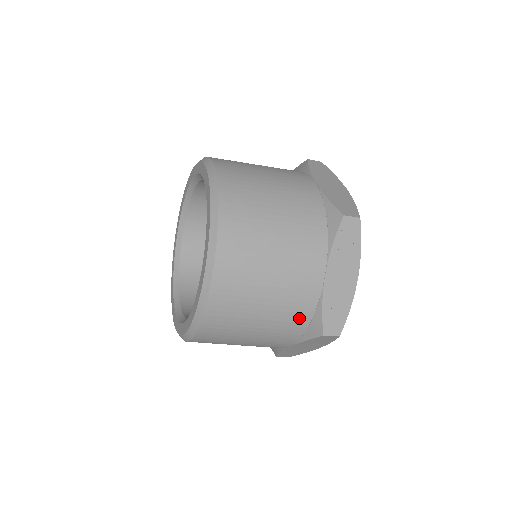
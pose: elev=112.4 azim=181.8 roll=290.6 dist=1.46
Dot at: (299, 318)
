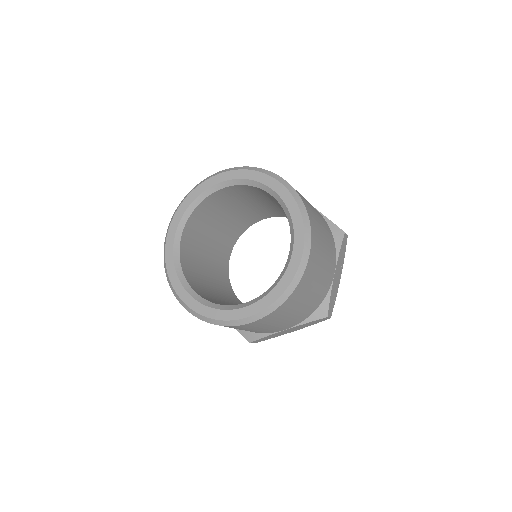
Dot at: (316, 304)
